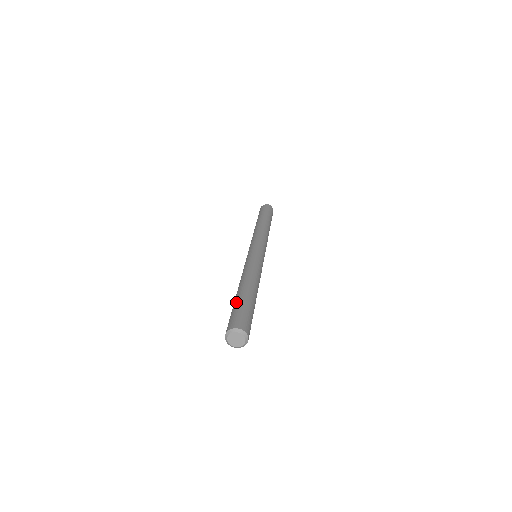
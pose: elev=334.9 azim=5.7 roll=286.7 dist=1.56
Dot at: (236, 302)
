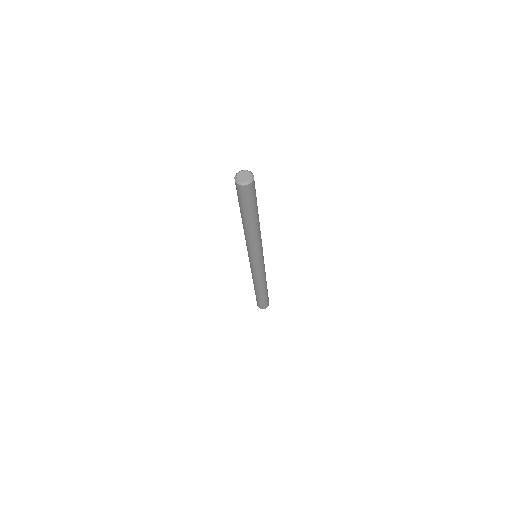
Dot at: occluded
